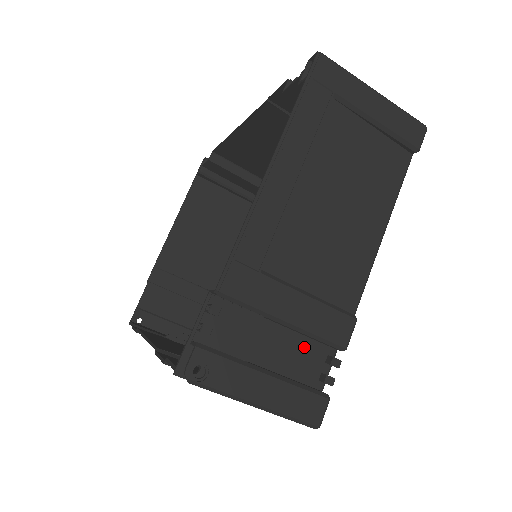
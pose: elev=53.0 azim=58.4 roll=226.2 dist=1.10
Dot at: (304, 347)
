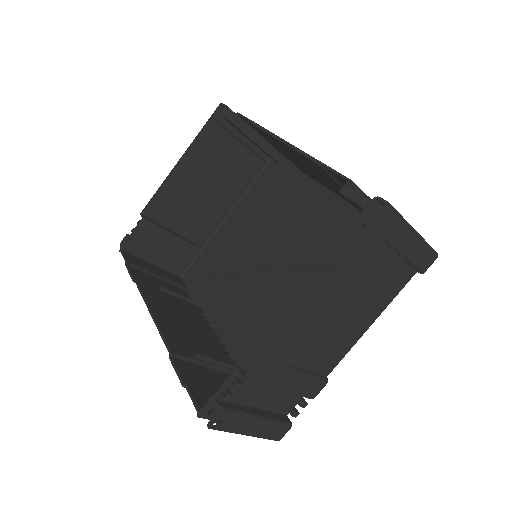
Dot at: (286, 394)
